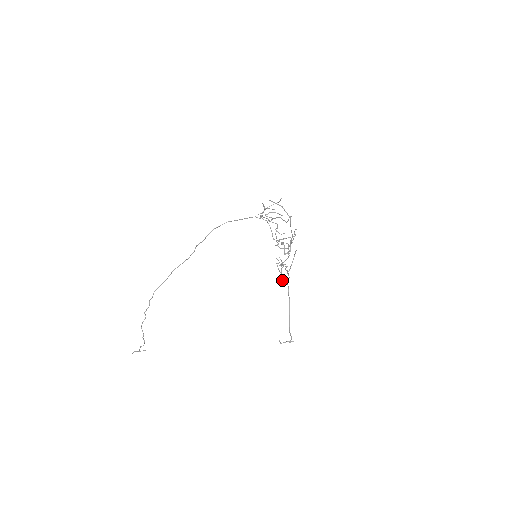
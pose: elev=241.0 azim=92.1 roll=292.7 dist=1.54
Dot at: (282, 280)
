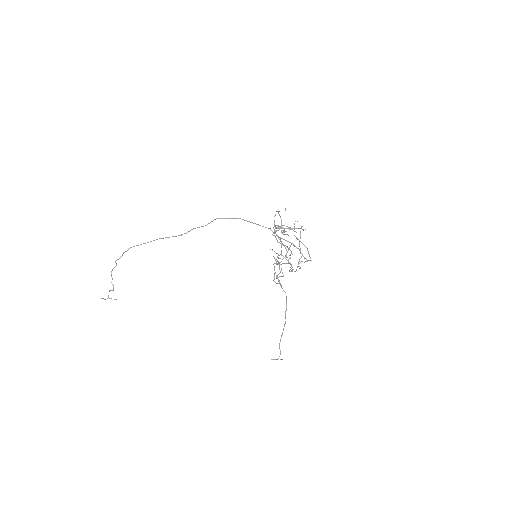
Dot at: (276, 283)
